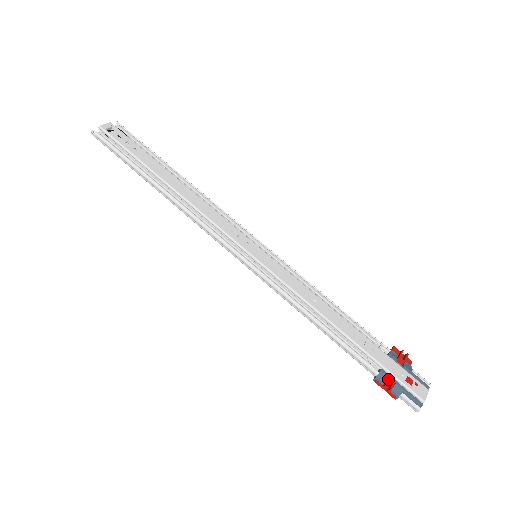
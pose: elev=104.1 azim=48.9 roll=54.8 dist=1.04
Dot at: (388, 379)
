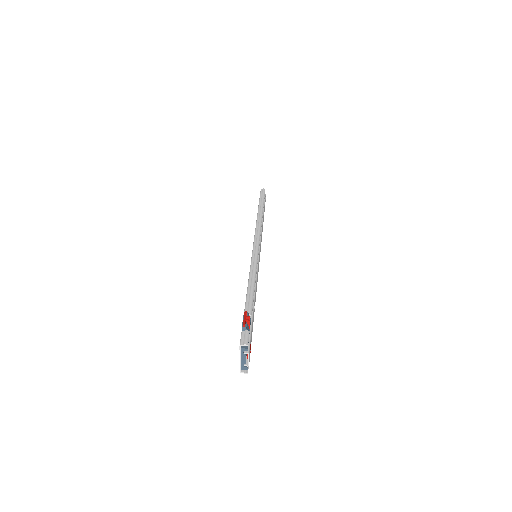
Dot at: (250, 323)
